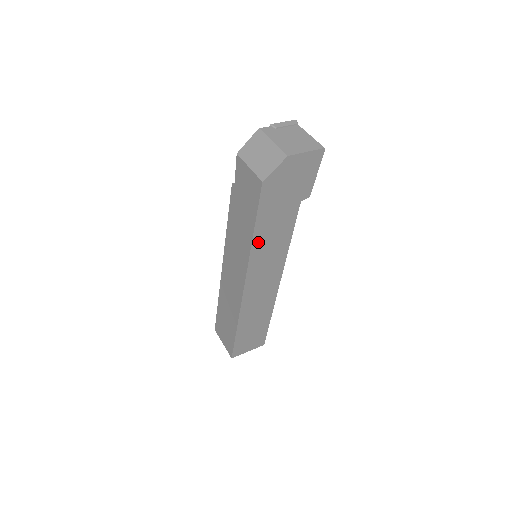
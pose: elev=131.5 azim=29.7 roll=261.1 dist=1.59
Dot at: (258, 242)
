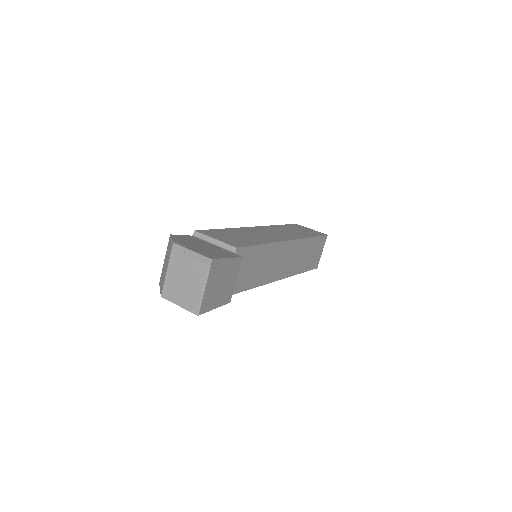
Dot at: occluded
